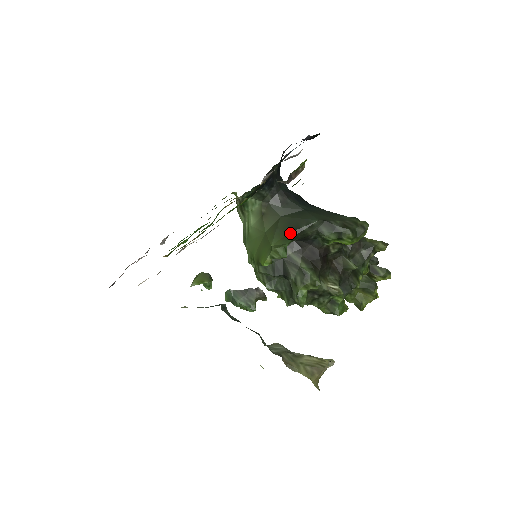
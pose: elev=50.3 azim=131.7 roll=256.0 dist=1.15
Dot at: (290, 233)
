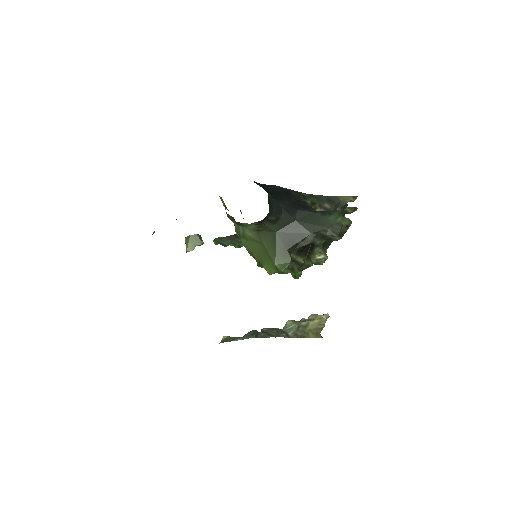
Dot at: (288, 249)
